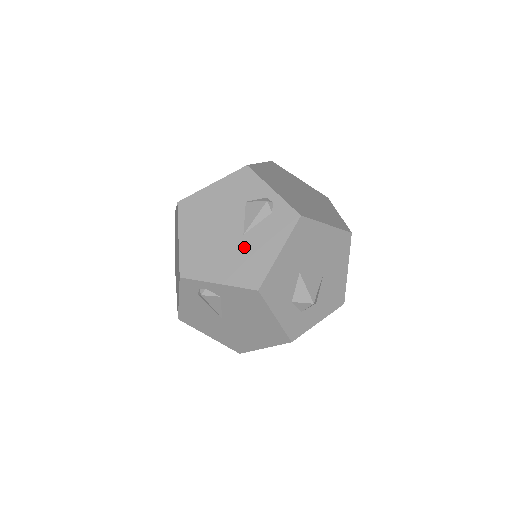
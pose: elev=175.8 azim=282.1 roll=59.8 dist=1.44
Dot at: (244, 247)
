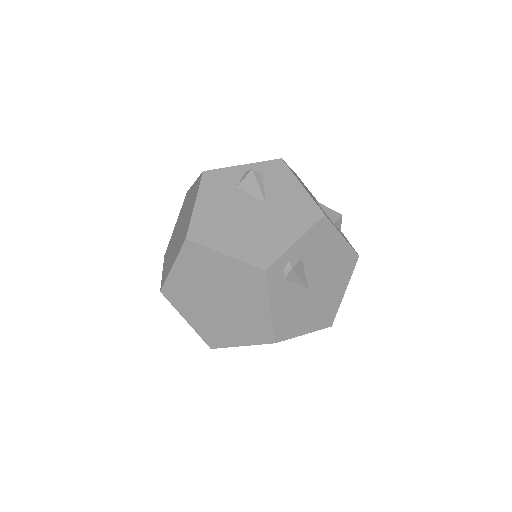
Dot at: (277, 207)
